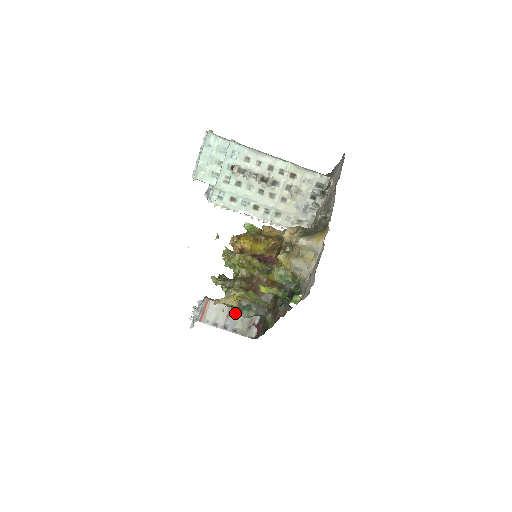
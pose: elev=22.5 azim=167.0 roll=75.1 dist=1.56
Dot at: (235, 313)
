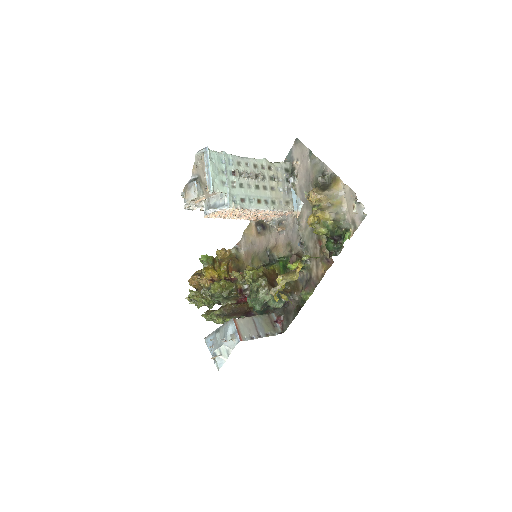
Dot at: (258, 320)
